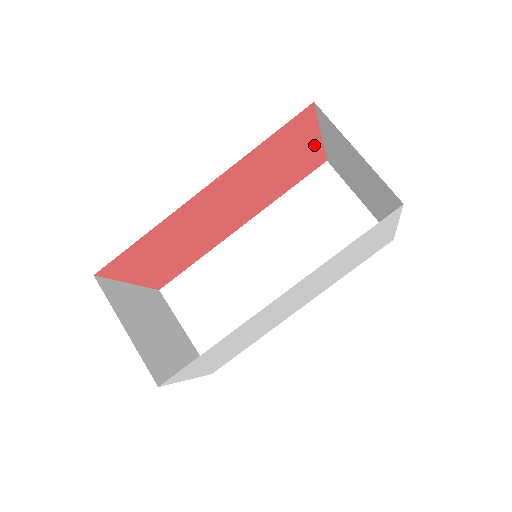
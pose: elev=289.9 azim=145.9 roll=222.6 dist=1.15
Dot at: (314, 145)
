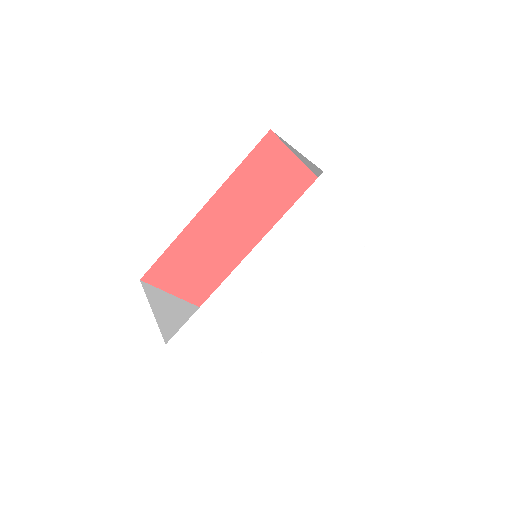
Dot at: (299, 170)
